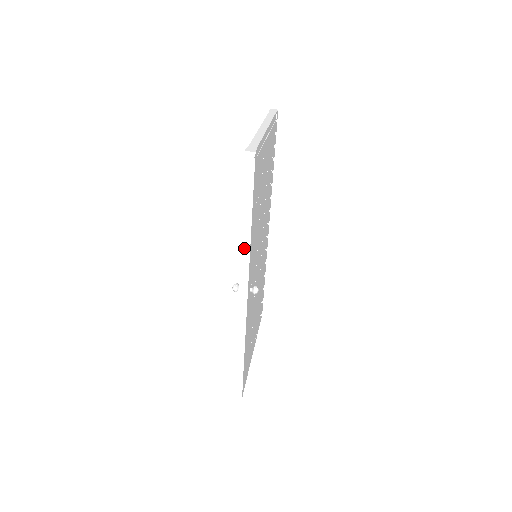
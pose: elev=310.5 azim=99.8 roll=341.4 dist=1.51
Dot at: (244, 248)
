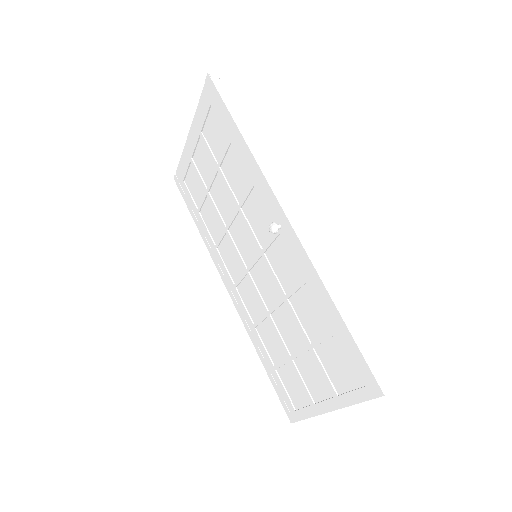
Dot at: (258, 158)
